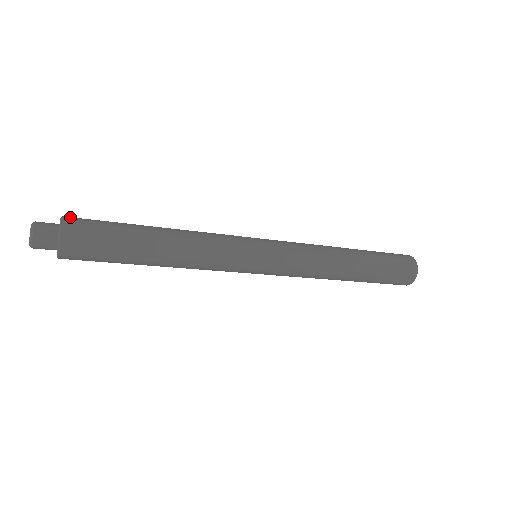
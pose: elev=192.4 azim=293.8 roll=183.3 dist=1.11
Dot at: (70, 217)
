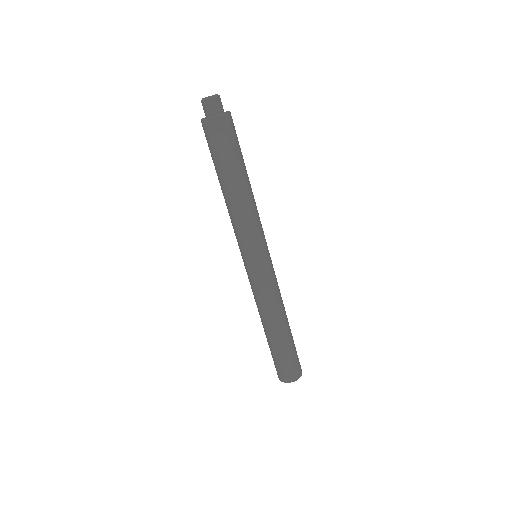
Dot at: occluded
